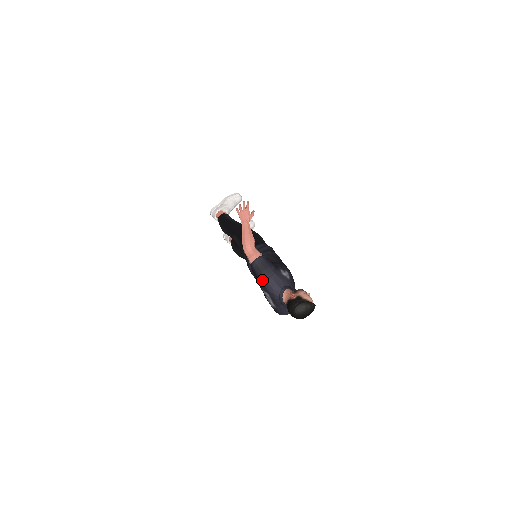
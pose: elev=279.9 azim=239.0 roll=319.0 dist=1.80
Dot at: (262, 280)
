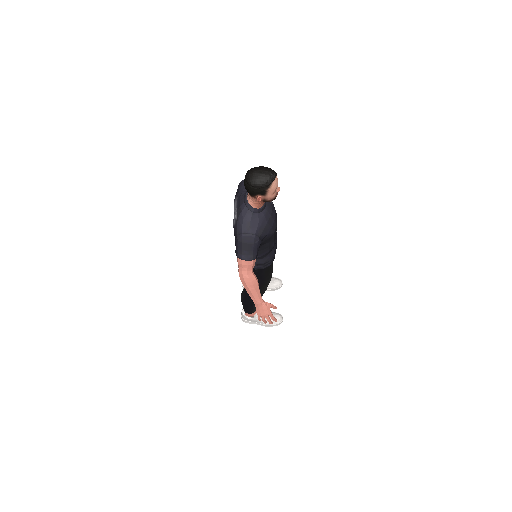
Dot at: (240, 184)
